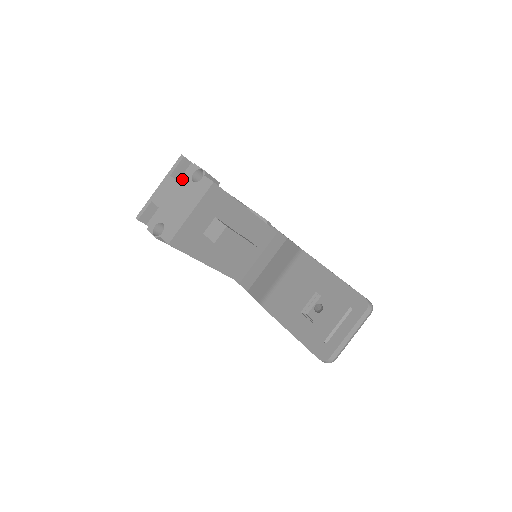
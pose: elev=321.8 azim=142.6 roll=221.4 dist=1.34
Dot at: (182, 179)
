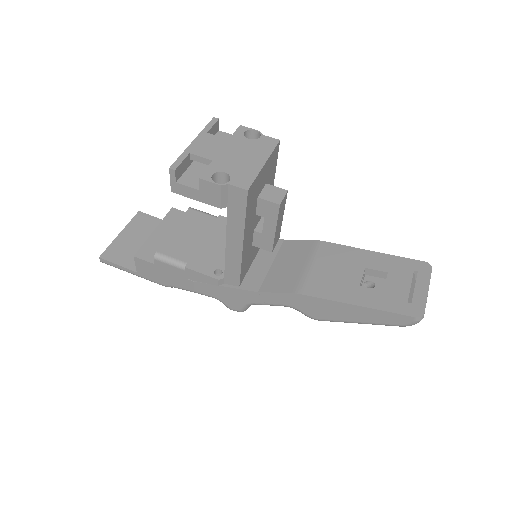
Dot at: occluded
